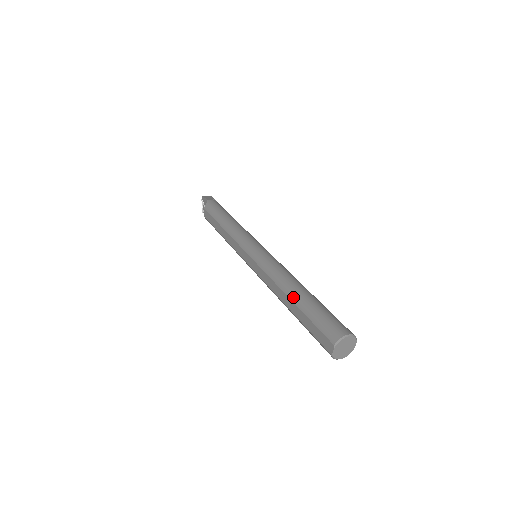
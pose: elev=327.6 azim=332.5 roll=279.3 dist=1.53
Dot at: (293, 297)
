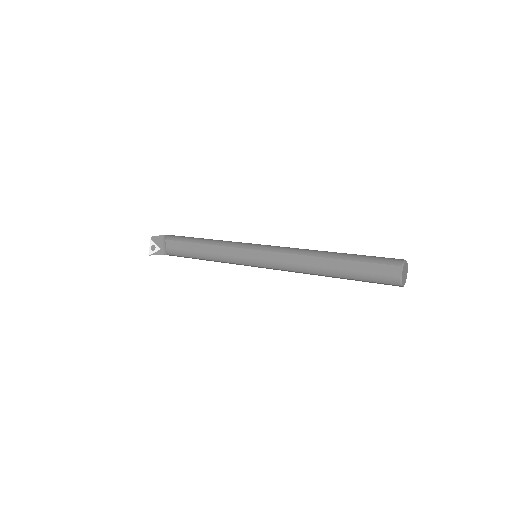
Dot at: (333, 255)
